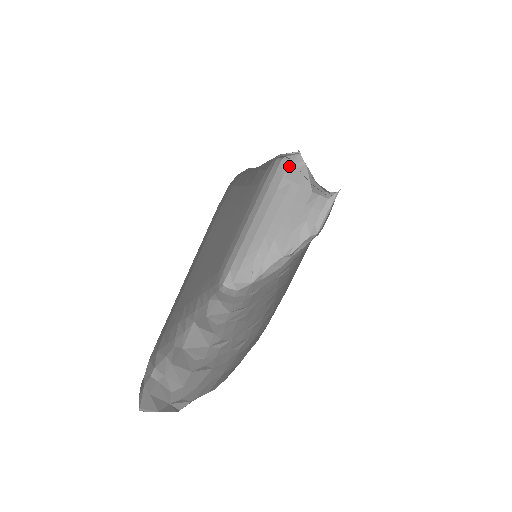
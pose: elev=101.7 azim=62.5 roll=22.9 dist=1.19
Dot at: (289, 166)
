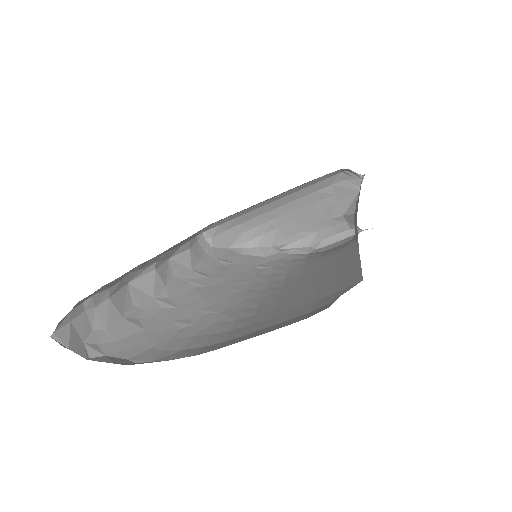
Dot at: (344, 180)
